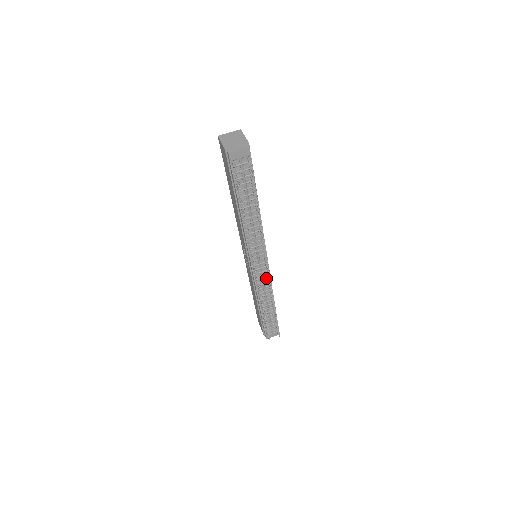
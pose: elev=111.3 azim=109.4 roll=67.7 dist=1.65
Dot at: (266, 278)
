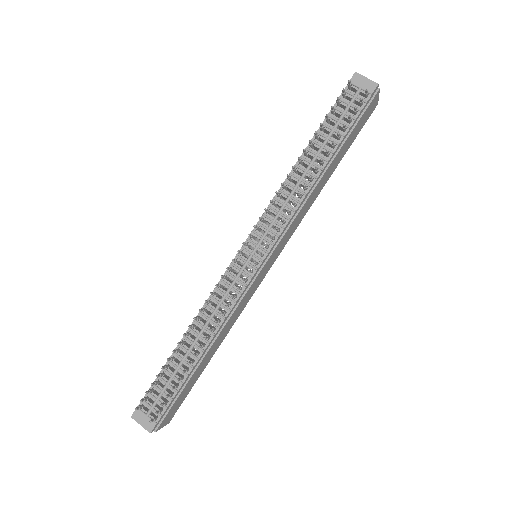
Dot at: (237, 289)
